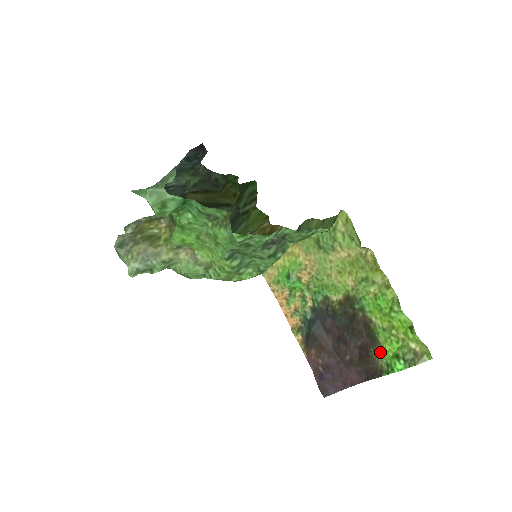
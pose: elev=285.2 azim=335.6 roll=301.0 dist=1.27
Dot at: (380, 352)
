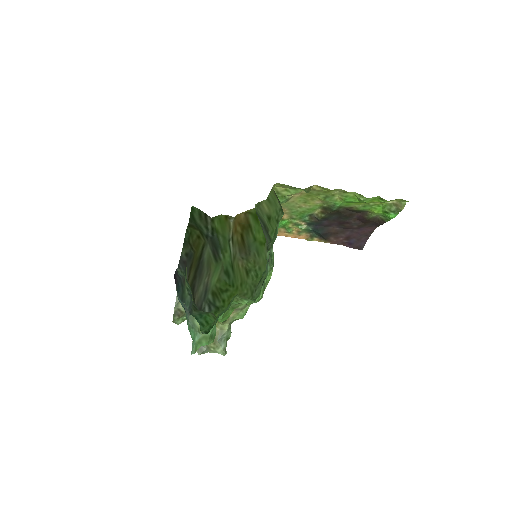
Dot at: (373, 214)
